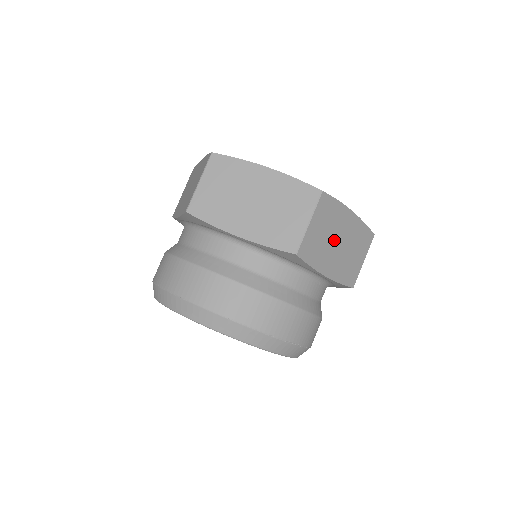
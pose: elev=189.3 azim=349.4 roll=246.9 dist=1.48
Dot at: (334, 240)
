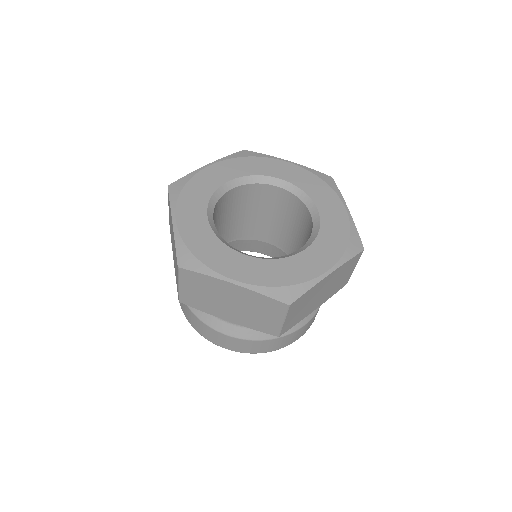
Dot at: (315, 298)
